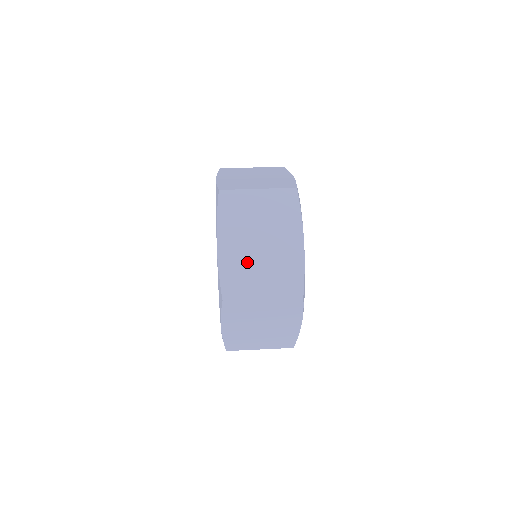
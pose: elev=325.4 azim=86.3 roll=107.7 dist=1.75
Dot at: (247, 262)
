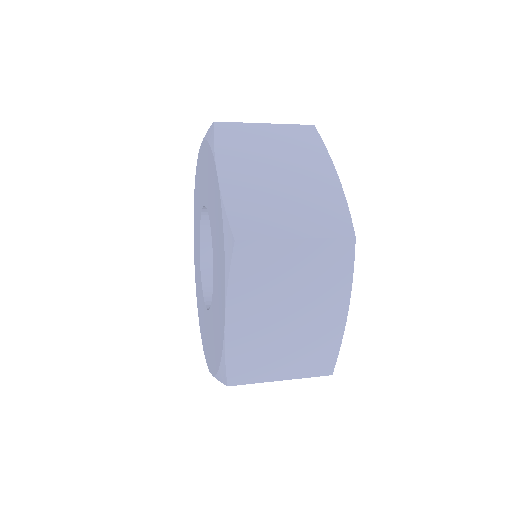
Dot at: (266, 340)
